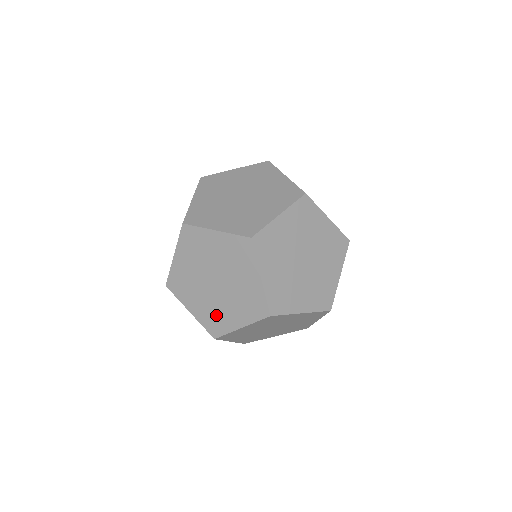
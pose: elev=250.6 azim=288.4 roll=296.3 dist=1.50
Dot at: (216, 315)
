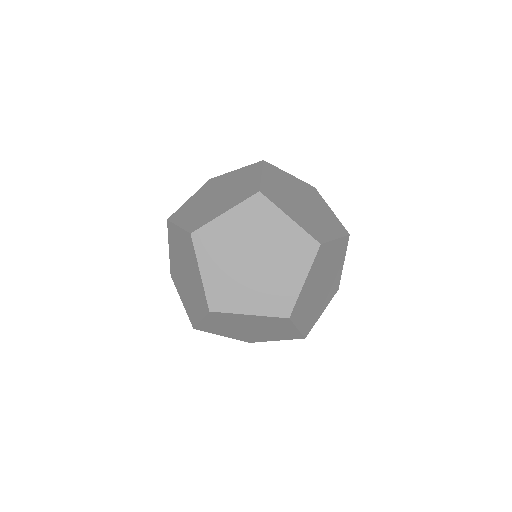
Dot at: (177, 276)
